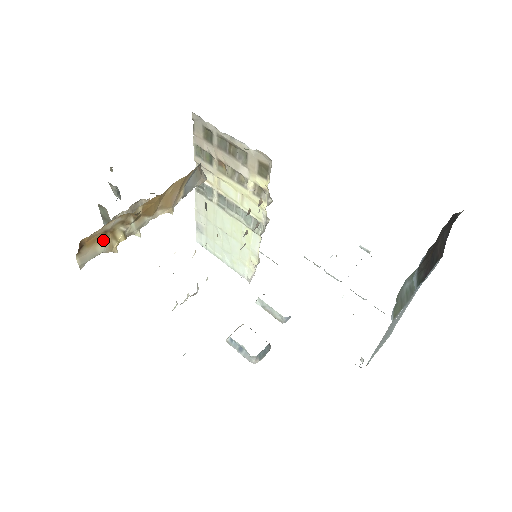
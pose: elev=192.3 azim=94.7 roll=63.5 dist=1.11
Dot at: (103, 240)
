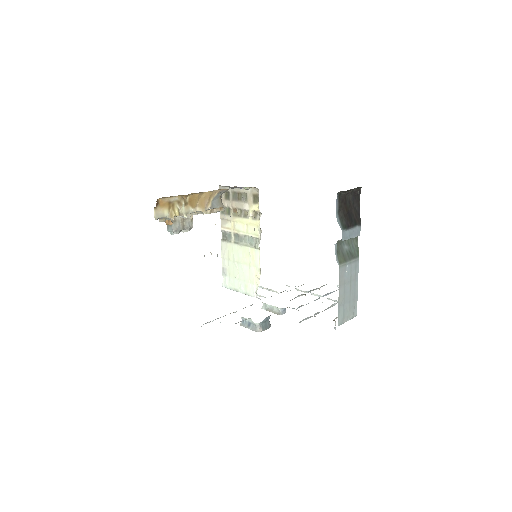
Dot at: (168, 208)
